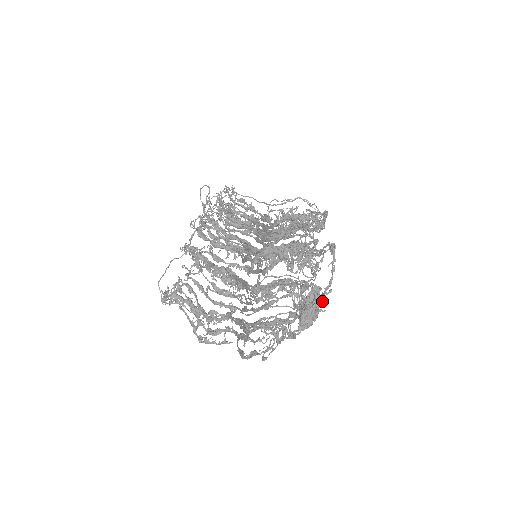
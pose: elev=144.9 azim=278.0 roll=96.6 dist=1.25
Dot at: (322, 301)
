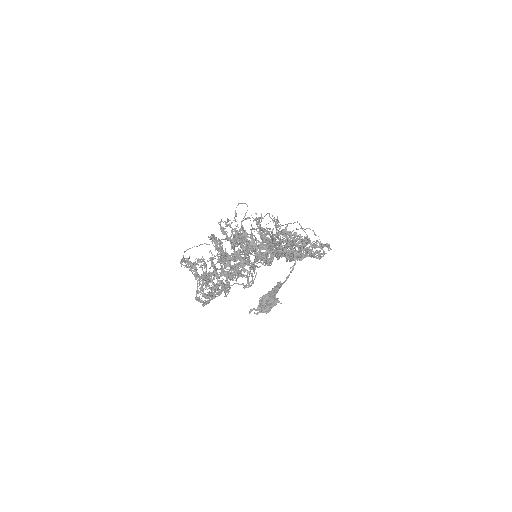
Dot at: (276, 290)
